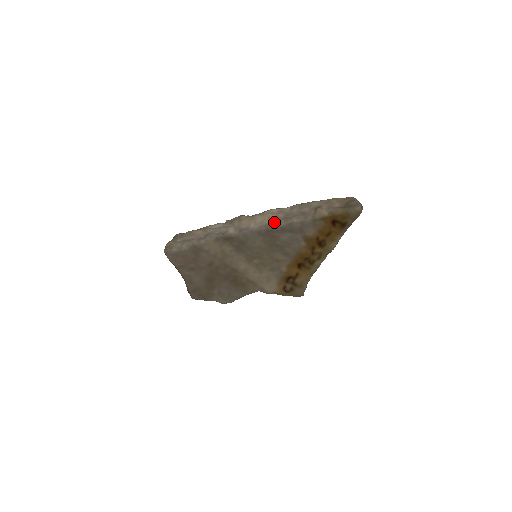
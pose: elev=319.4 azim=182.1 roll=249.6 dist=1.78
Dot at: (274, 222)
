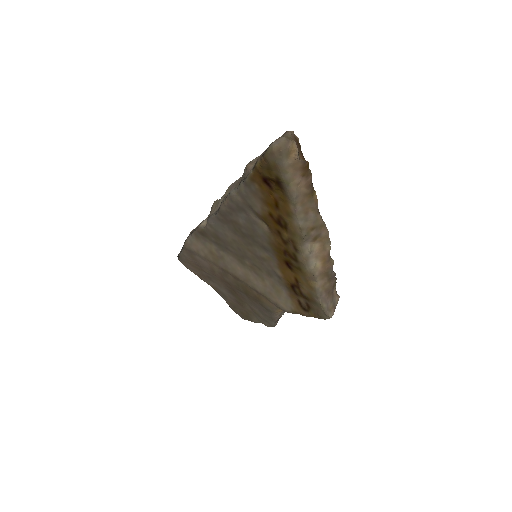
Dot at: (222, 200)
